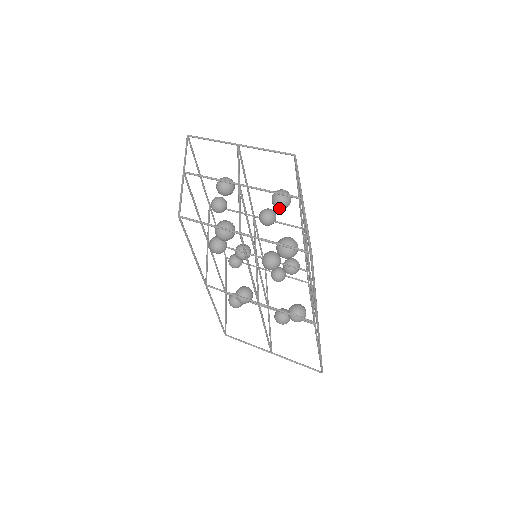
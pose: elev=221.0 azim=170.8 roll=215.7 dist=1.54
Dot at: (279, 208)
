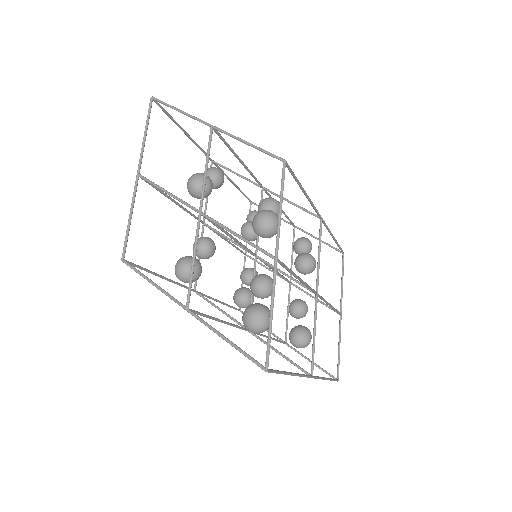
Dot at: (262, 237)
